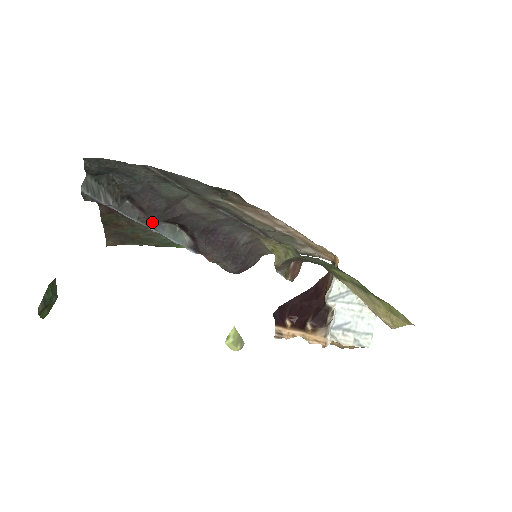
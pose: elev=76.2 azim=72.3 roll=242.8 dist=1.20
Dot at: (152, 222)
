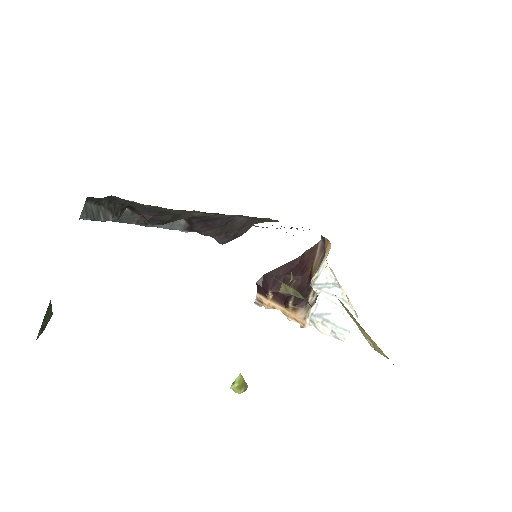
Dot at: occluded
